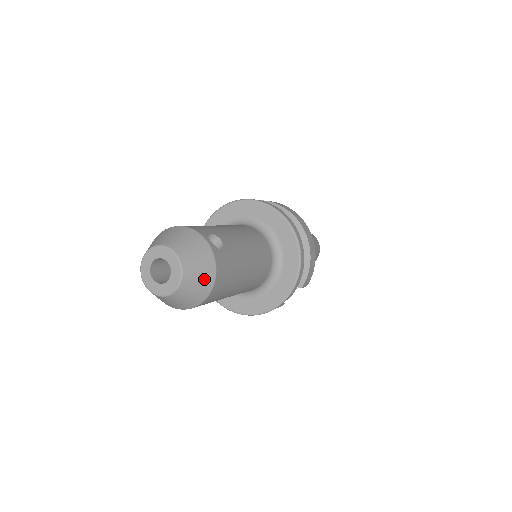
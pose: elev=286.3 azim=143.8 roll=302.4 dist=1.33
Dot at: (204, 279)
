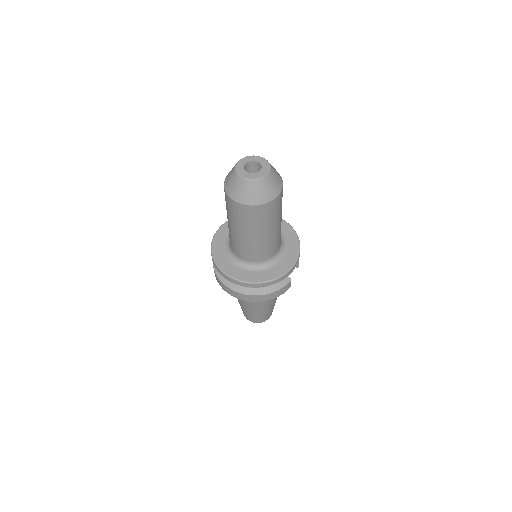
Dot at: (278, 173)
